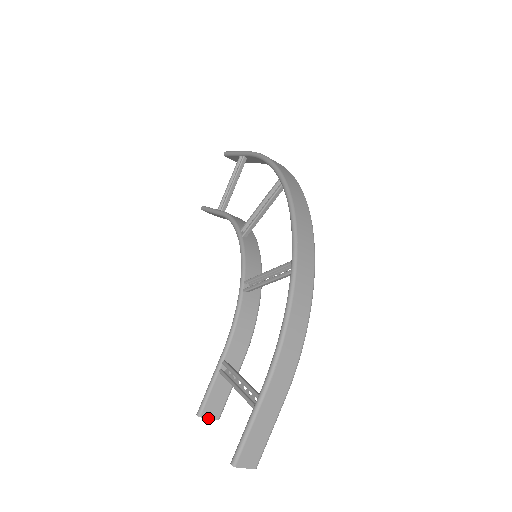
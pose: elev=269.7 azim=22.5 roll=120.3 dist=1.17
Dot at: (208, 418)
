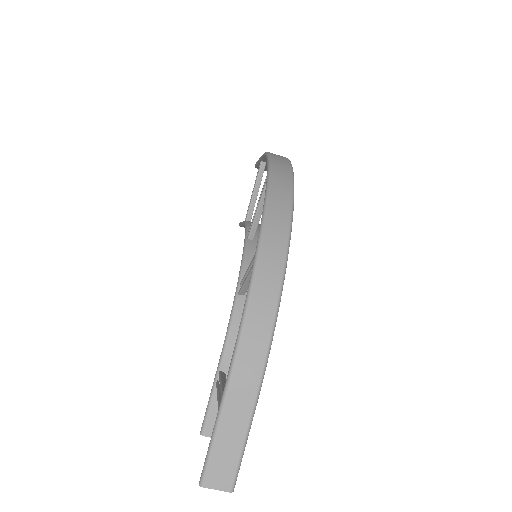
Dot at: occluded
